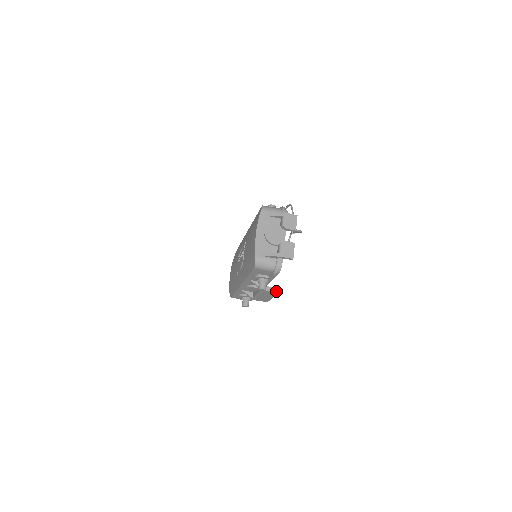
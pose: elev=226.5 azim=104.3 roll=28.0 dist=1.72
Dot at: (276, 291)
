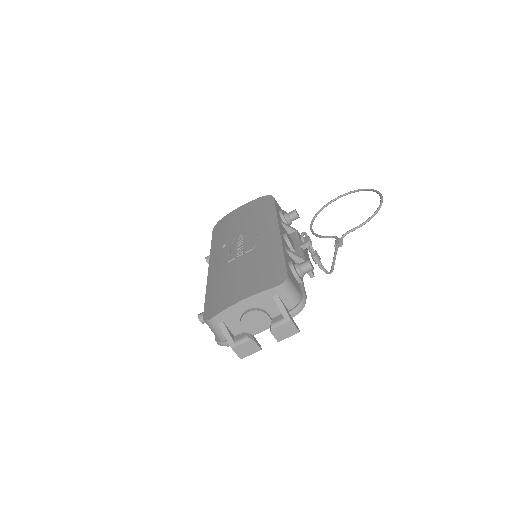
Dot at: occluded
